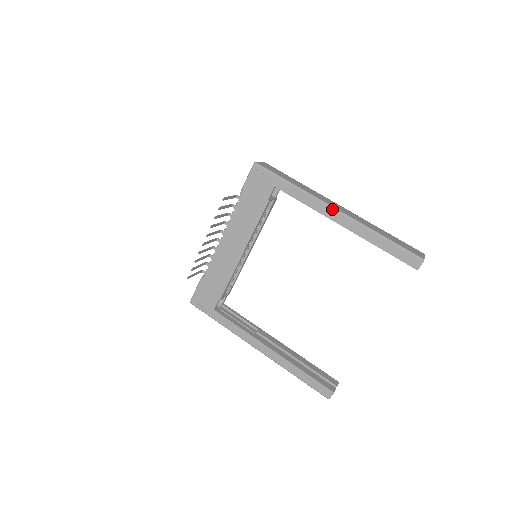
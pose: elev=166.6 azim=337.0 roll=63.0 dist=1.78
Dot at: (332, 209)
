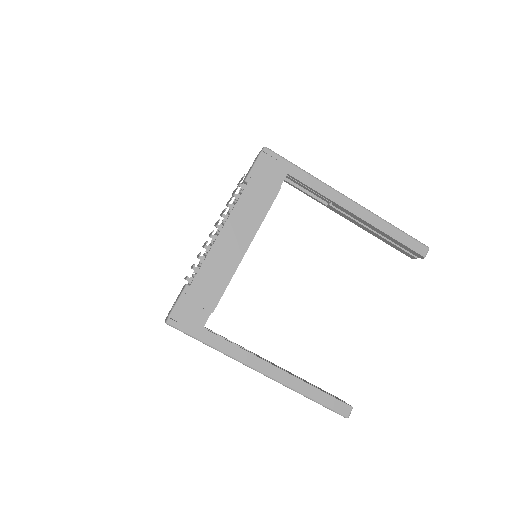
Dot at: (348, 199)
